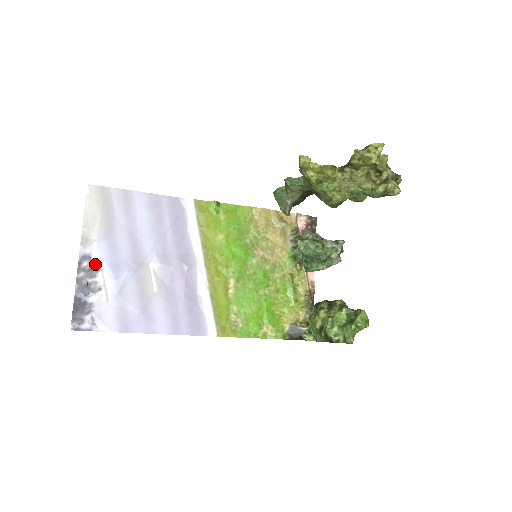
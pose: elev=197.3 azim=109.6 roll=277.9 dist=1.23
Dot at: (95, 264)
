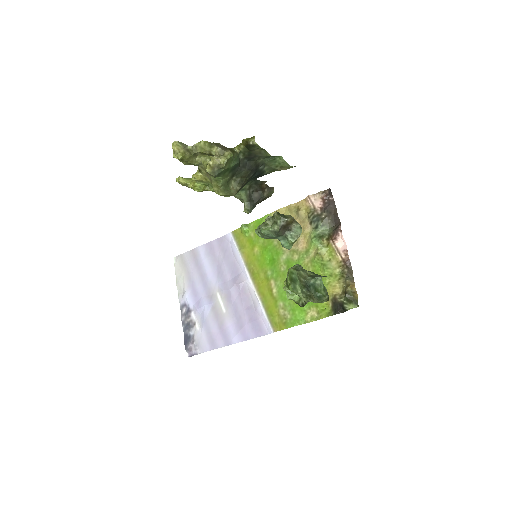
Dot at: (189, 308)
